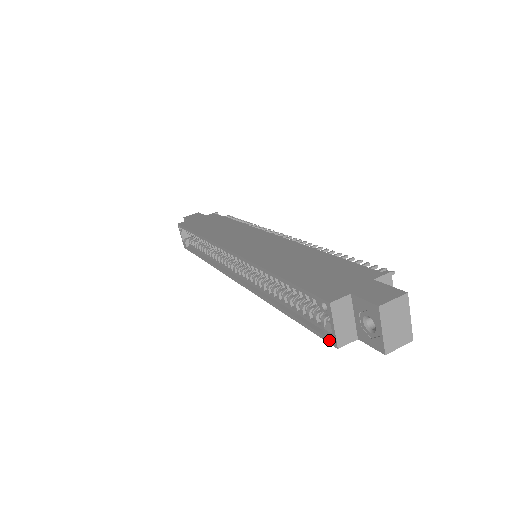
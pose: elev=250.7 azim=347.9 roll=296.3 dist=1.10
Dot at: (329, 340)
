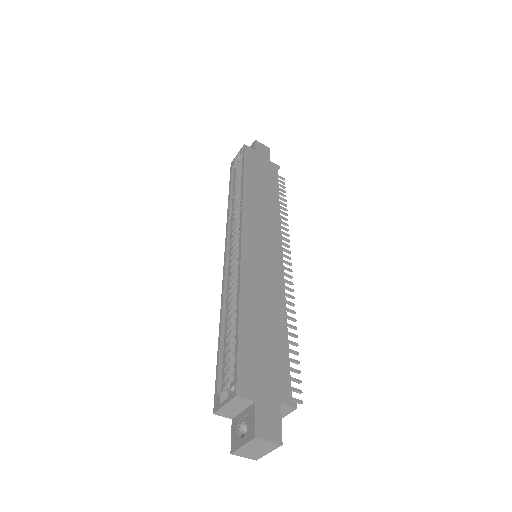
Dot at: (216, 401)
